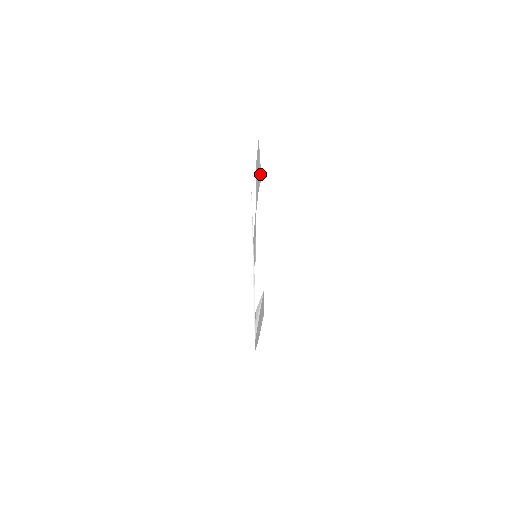
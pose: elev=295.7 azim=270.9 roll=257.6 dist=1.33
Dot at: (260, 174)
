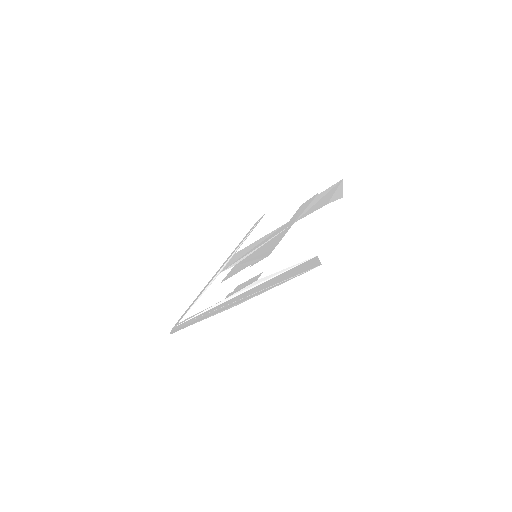
Dot at: (340, 195)
